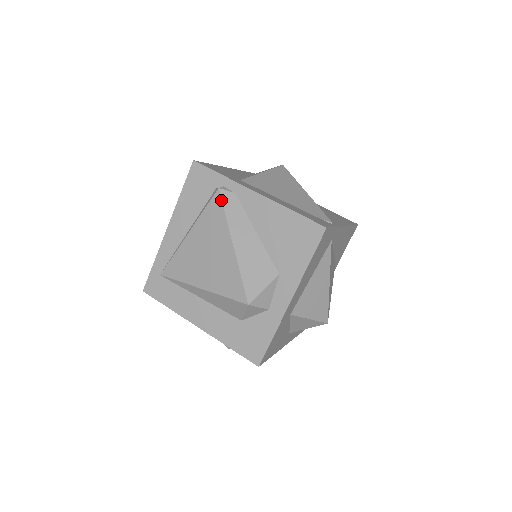
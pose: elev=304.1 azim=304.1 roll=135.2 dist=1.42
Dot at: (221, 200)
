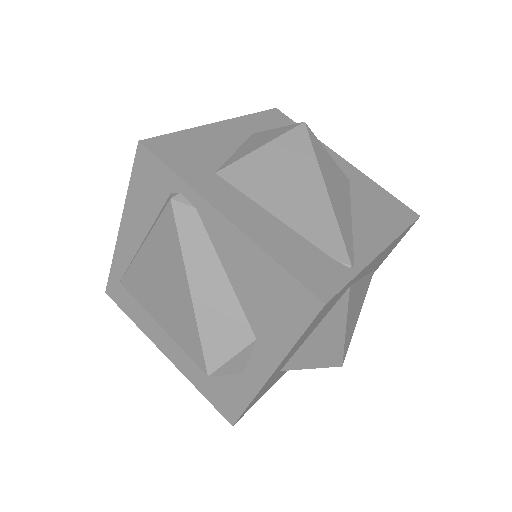
Dot at: (174, 219)
